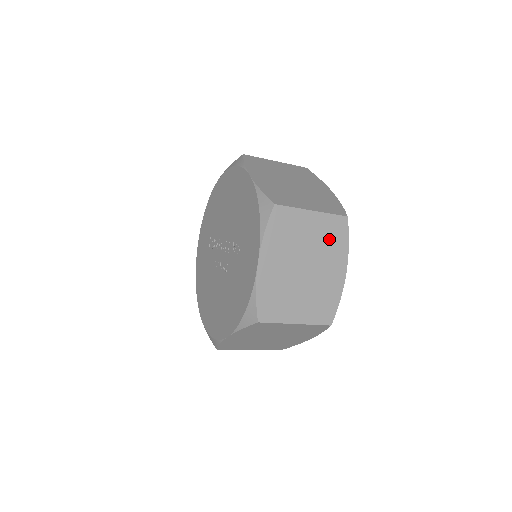
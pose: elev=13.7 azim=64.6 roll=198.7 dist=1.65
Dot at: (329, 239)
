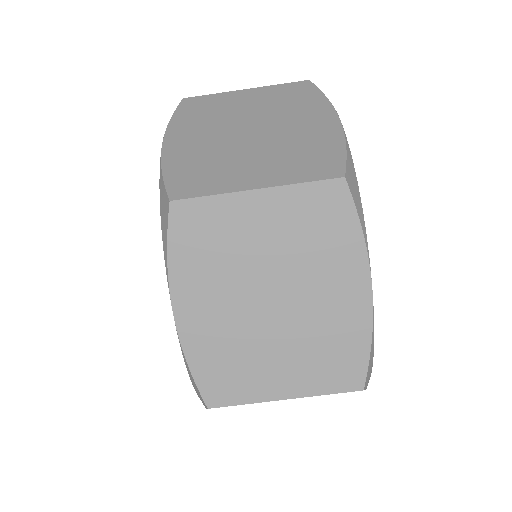
Dot at: (286, 101)
